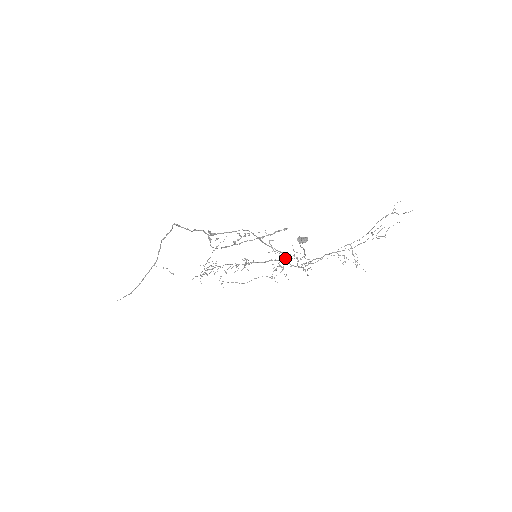
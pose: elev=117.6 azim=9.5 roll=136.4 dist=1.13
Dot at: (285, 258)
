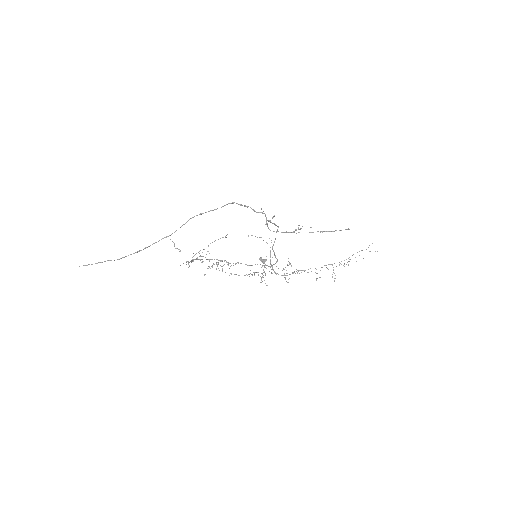
Dot at: occluded
